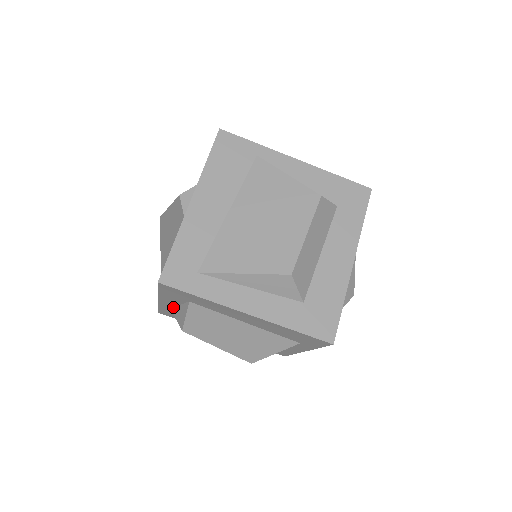
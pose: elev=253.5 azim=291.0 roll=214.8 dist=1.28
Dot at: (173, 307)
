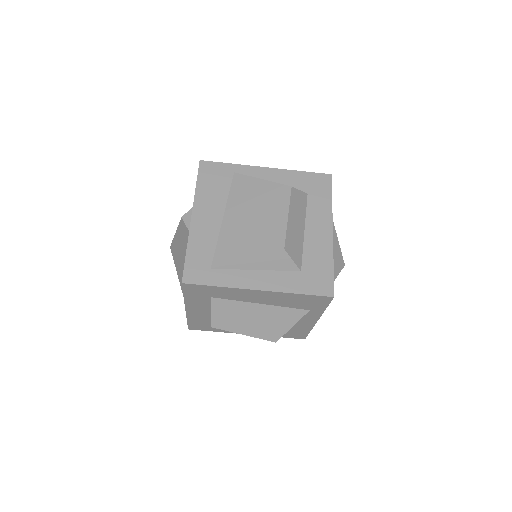
Dot at: (199, 313)
